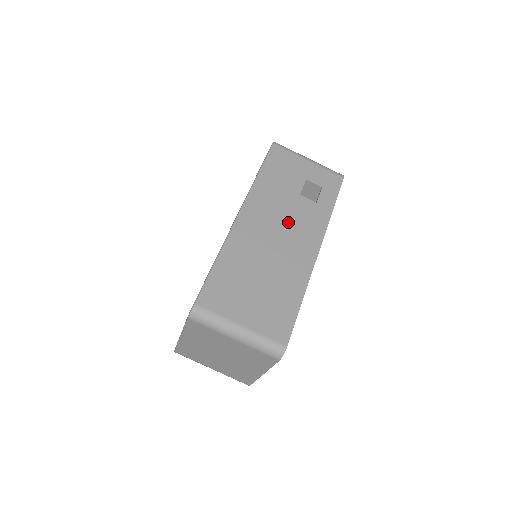
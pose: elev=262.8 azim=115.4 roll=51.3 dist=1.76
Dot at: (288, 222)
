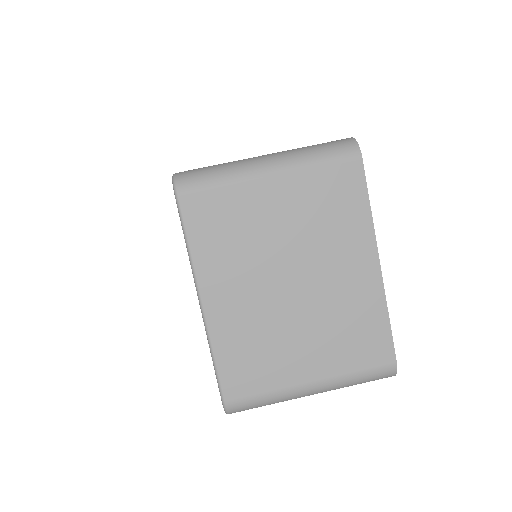
Dot at: occluded
